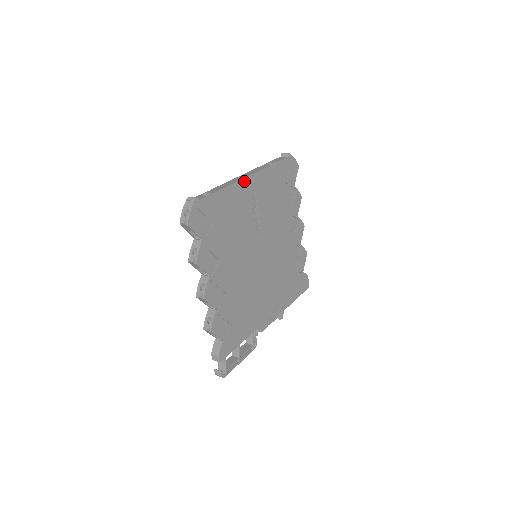
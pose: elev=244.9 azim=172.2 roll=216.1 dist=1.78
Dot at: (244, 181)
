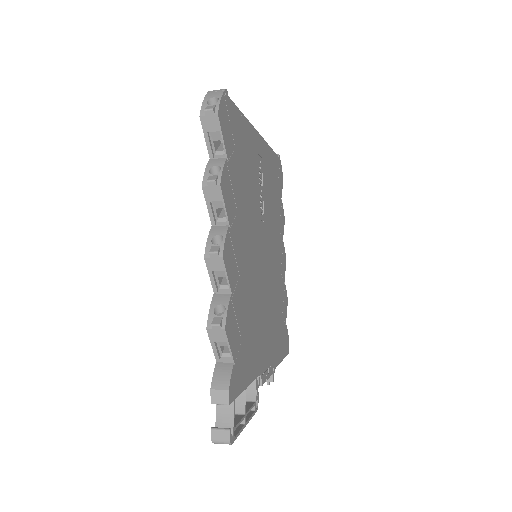
Dot at: (256, 134)
